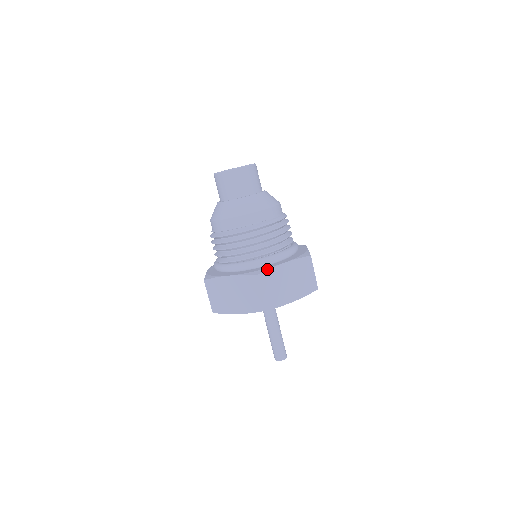
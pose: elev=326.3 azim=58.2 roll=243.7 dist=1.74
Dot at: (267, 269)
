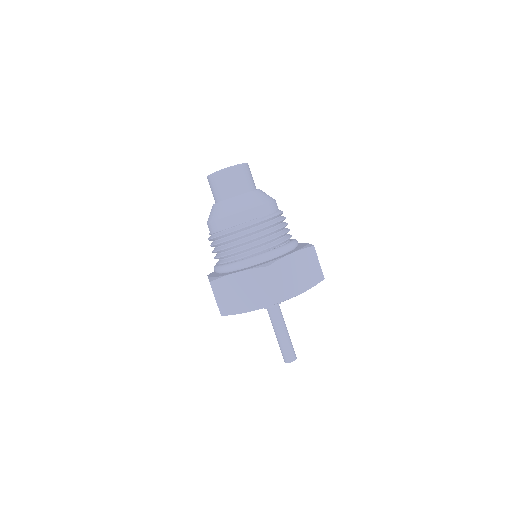
Dot at: (277, 260)
